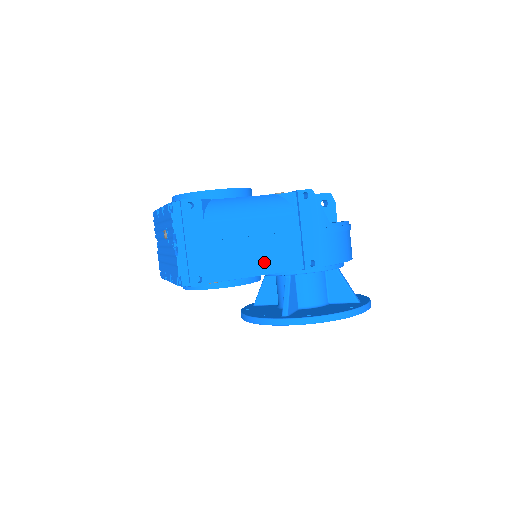
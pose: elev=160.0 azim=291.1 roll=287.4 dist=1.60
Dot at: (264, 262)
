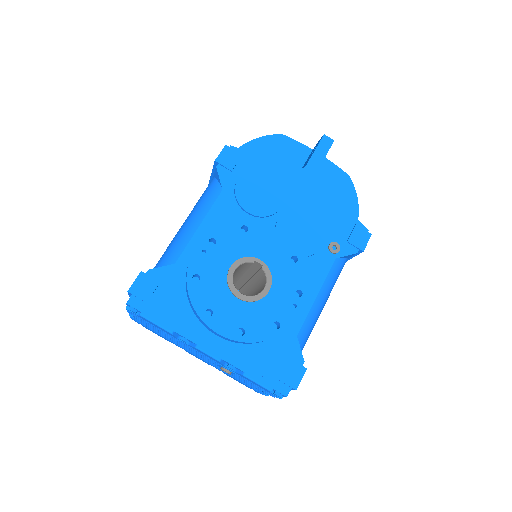
Dot at: occluded
